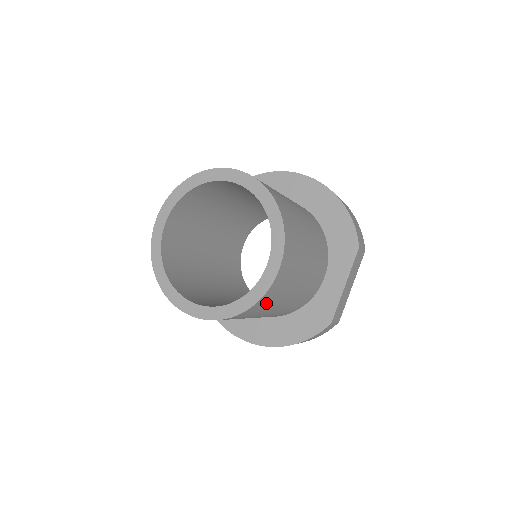
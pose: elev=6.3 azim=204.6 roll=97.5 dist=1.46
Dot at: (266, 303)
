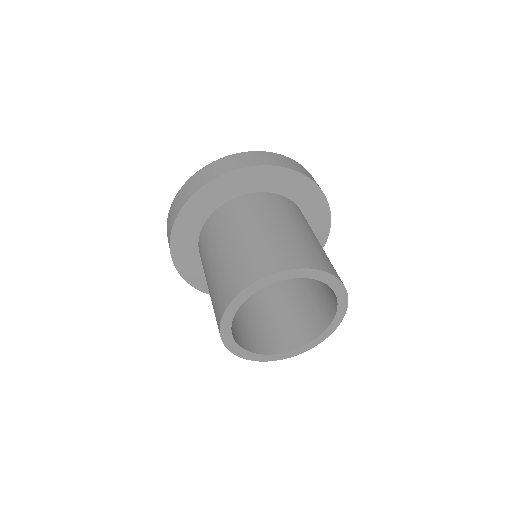
Dot at: occluded
